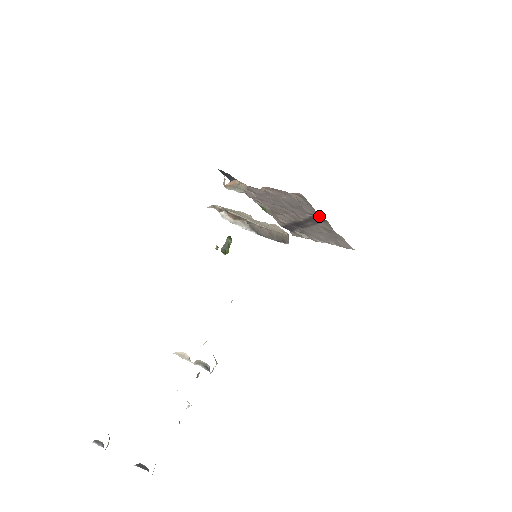
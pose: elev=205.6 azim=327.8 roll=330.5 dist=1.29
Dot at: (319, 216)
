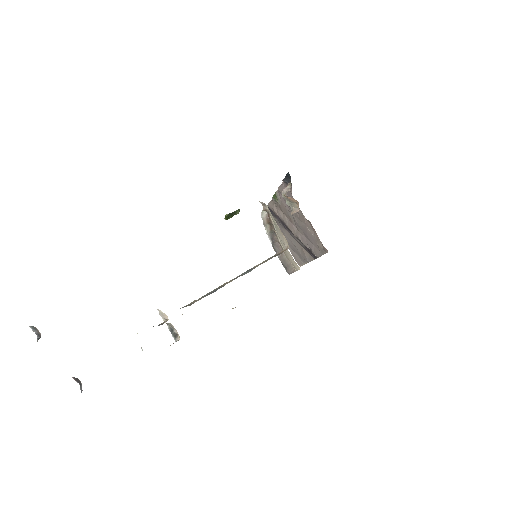
Dot at: (315, 256)
